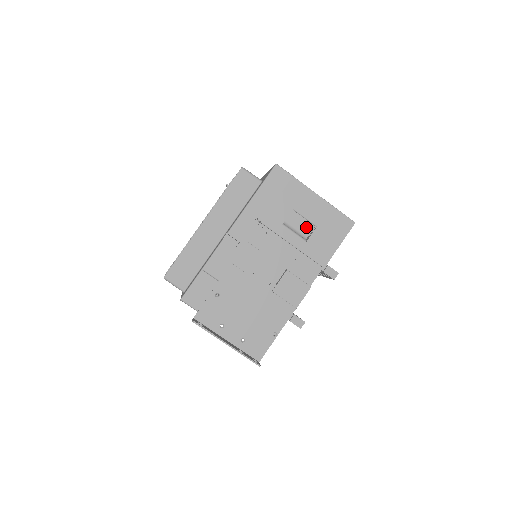
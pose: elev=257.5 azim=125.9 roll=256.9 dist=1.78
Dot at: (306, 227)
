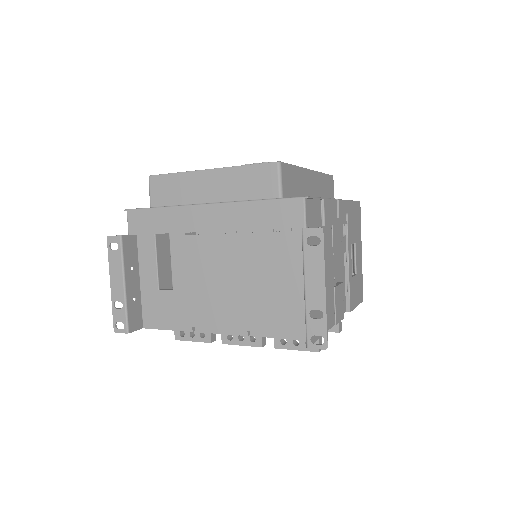
Dot at: occluded
